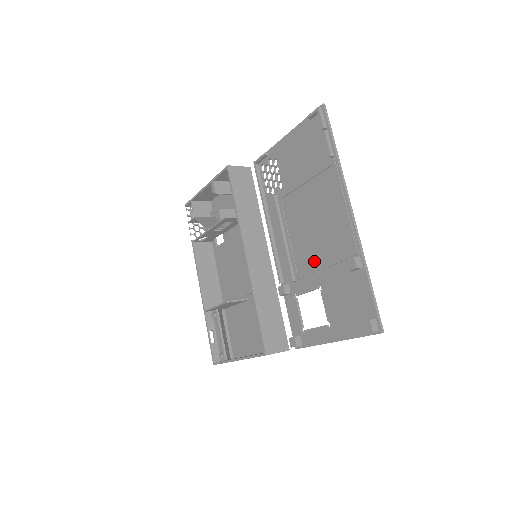
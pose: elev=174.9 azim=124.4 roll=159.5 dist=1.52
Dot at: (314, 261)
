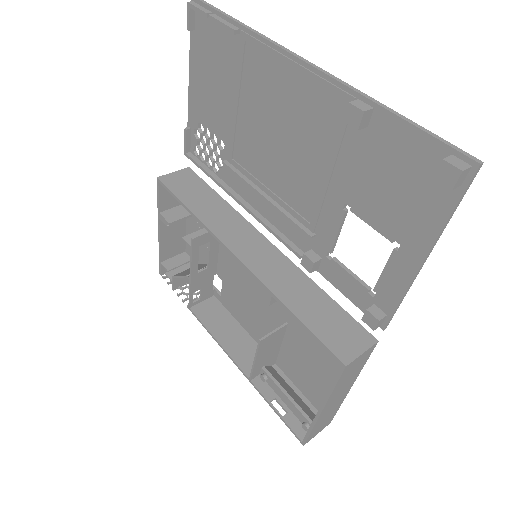
Dot at: (314, 182)
